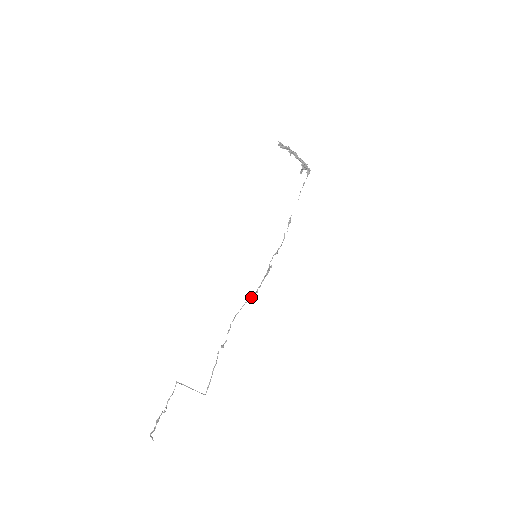
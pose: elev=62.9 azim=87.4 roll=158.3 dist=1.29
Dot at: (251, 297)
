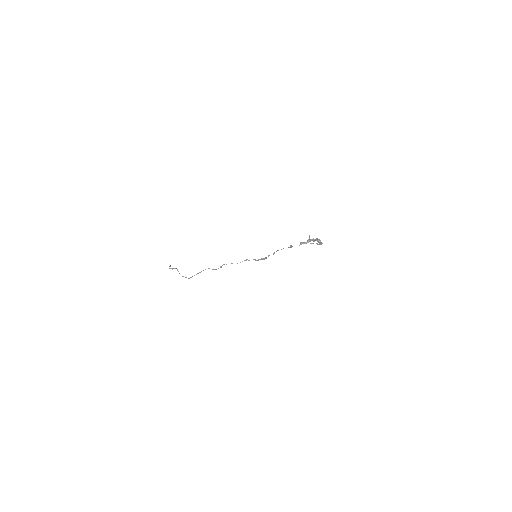
Dot at: (246, 260)
